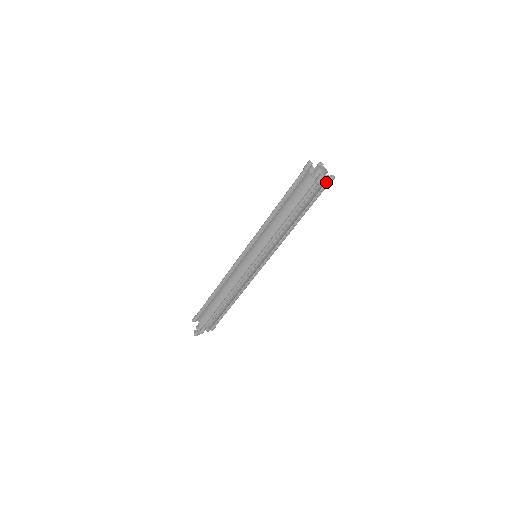
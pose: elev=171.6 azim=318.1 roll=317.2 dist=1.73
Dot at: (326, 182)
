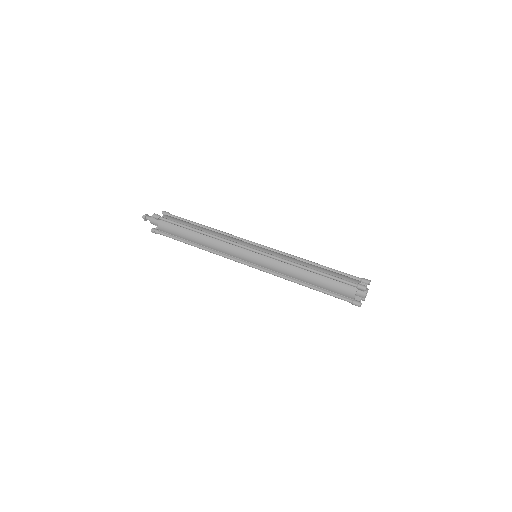
Dot at: occluded
